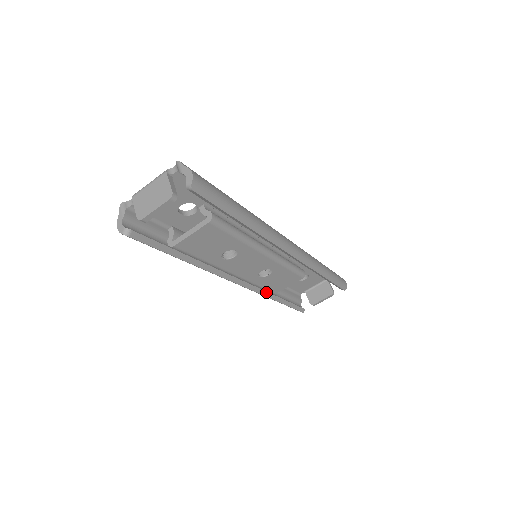
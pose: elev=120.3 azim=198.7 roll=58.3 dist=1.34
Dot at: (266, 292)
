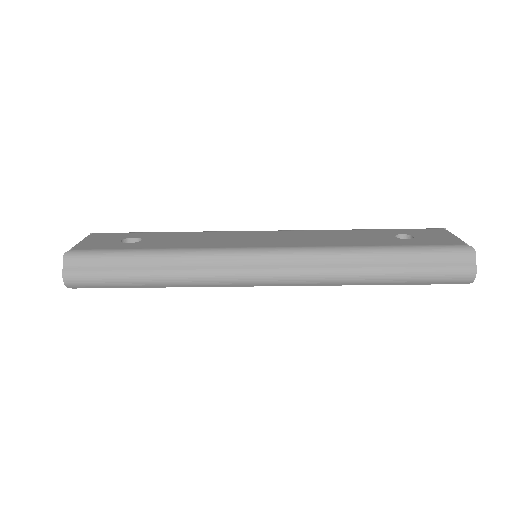
Dot at: occluded
